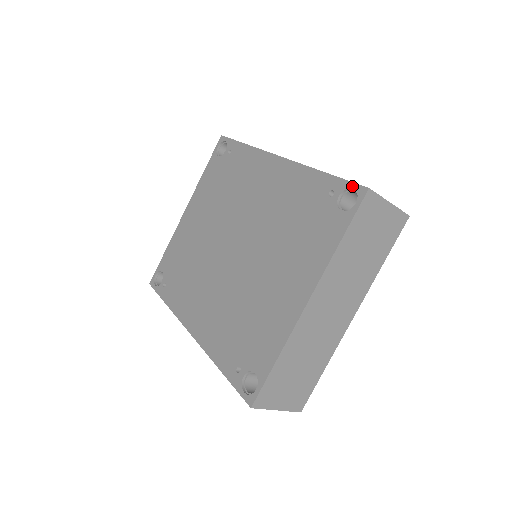
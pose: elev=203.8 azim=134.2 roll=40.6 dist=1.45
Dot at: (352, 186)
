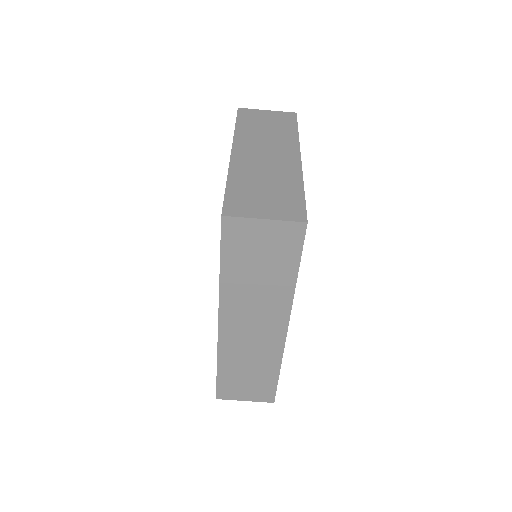
Dot at: occluded
